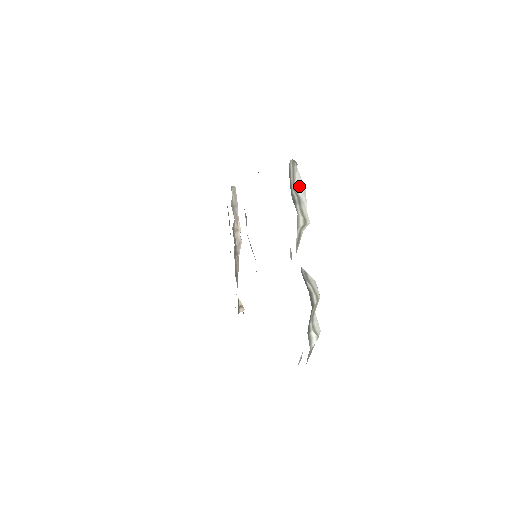
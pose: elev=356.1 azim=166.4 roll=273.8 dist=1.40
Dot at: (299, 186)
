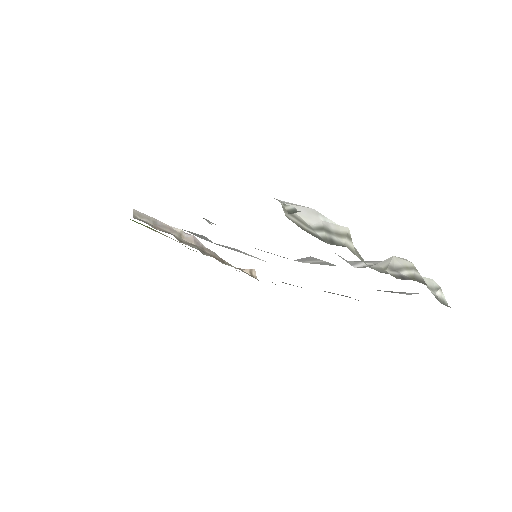
Dot at: (307, 216)
